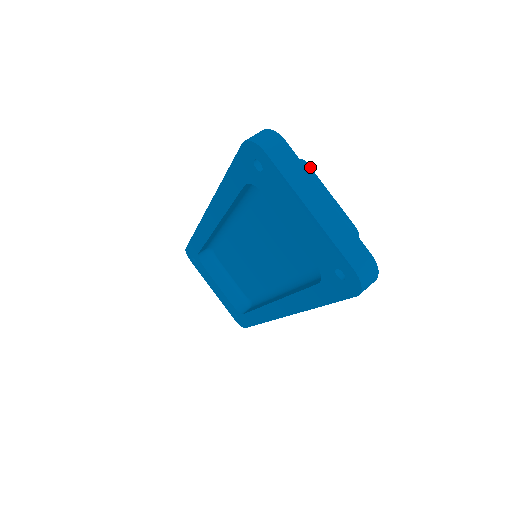
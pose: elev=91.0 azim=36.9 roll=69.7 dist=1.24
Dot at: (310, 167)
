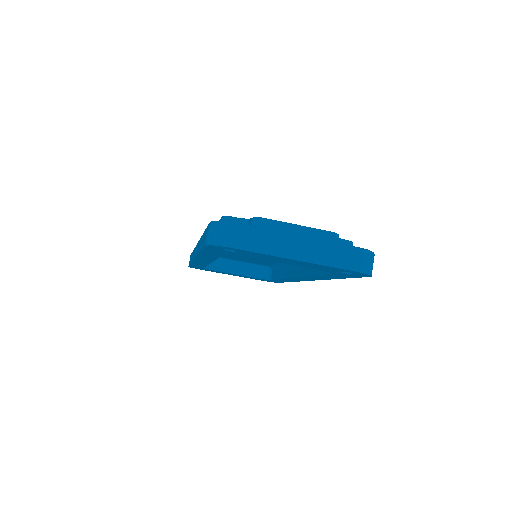
Dot at: (267, 219)
